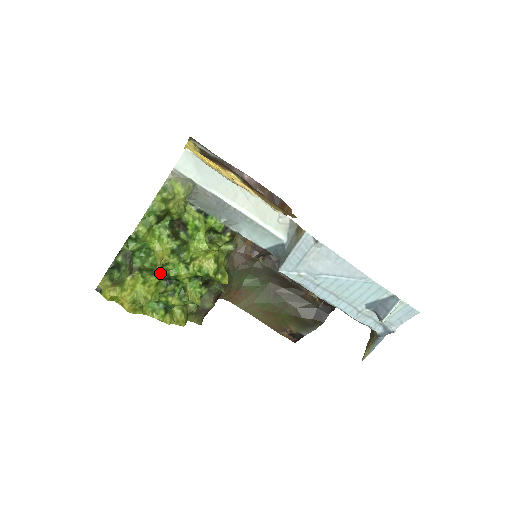
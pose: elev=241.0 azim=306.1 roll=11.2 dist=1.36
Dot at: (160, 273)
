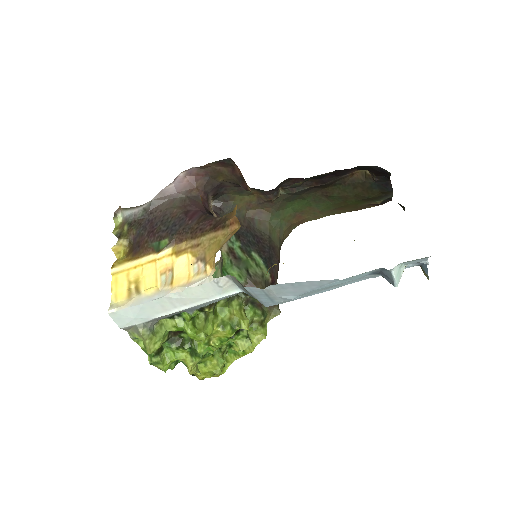
Dot at: (205, 354)
